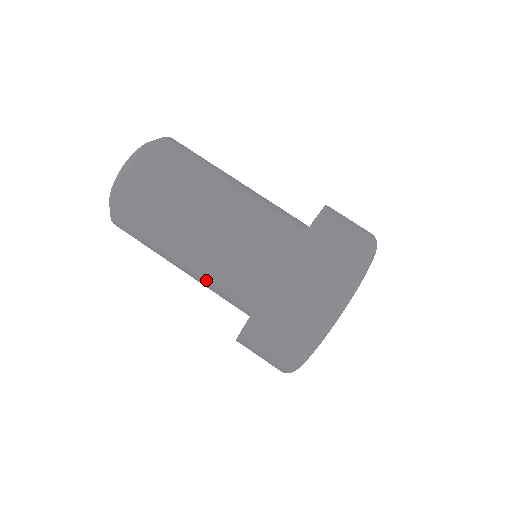
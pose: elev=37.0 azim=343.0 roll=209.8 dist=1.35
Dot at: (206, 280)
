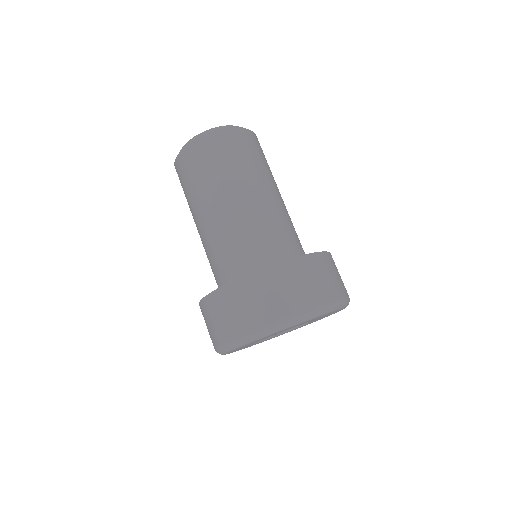
Dot at: (227, 233)
